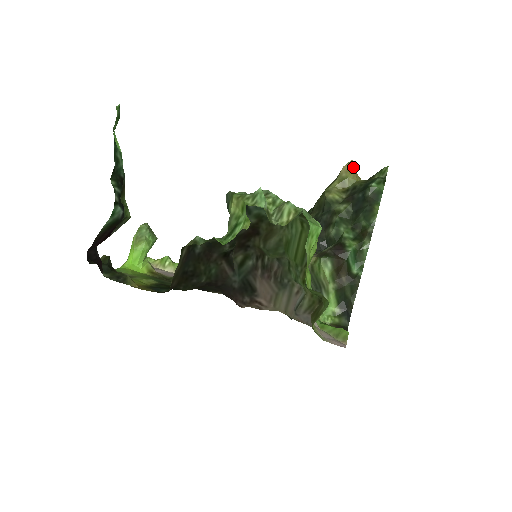
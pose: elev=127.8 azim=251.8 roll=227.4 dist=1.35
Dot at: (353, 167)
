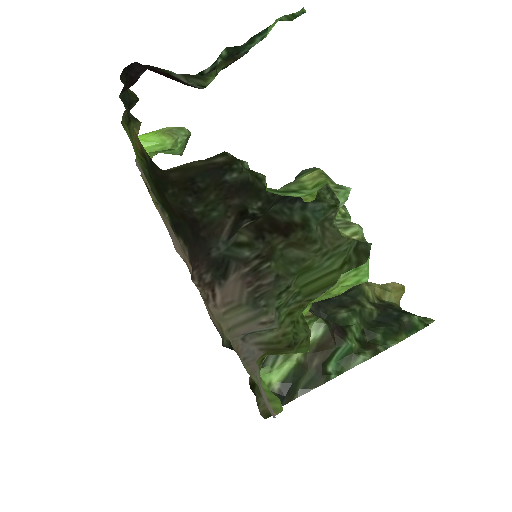
Dot at: (403, 290)
